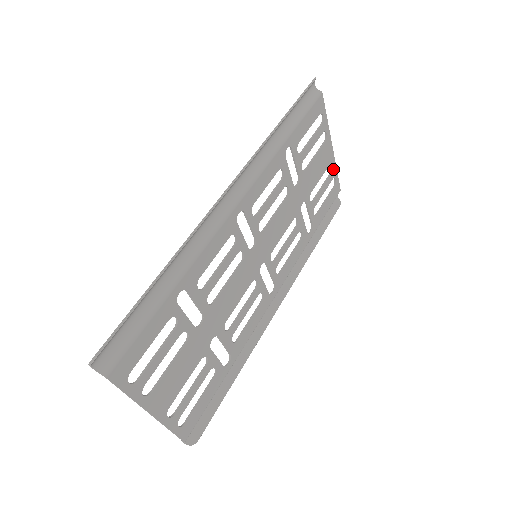
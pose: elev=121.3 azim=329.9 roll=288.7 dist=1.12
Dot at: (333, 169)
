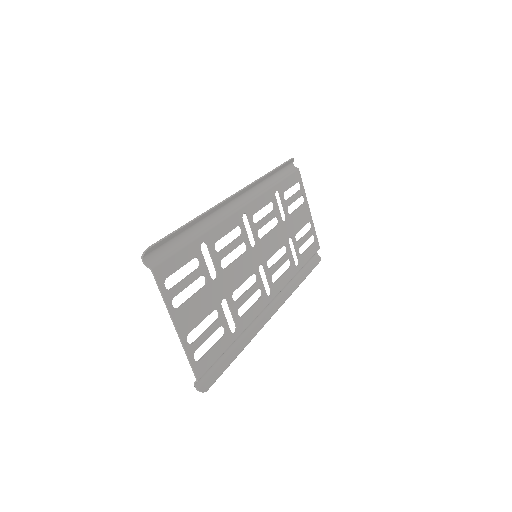
Dot at: (312, 227)
